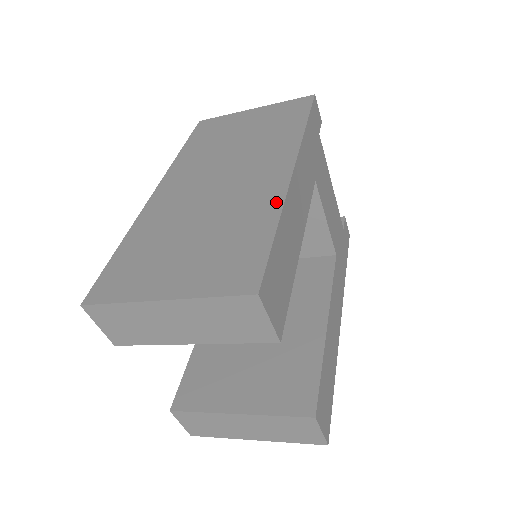
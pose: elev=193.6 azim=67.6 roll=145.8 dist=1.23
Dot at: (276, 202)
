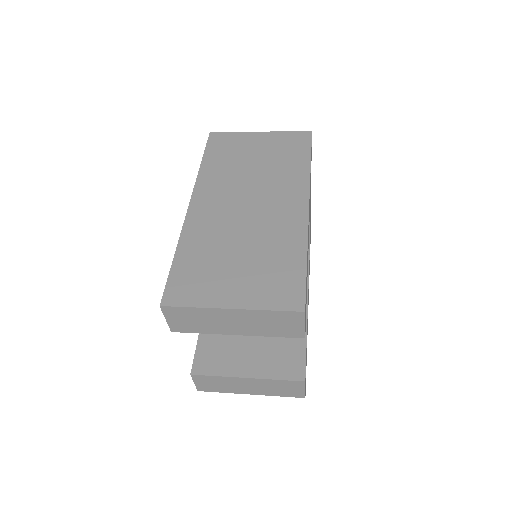
Dot at: (301, 235)
